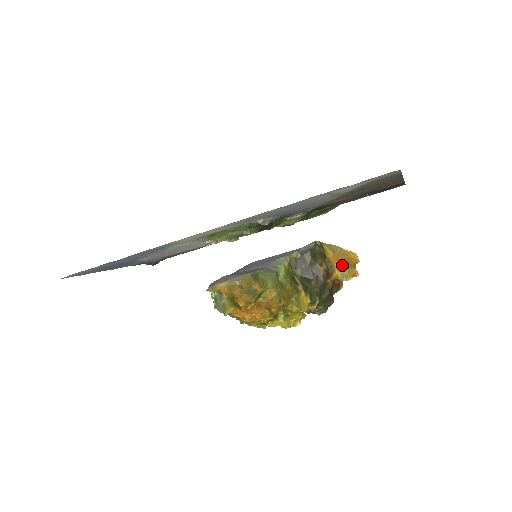
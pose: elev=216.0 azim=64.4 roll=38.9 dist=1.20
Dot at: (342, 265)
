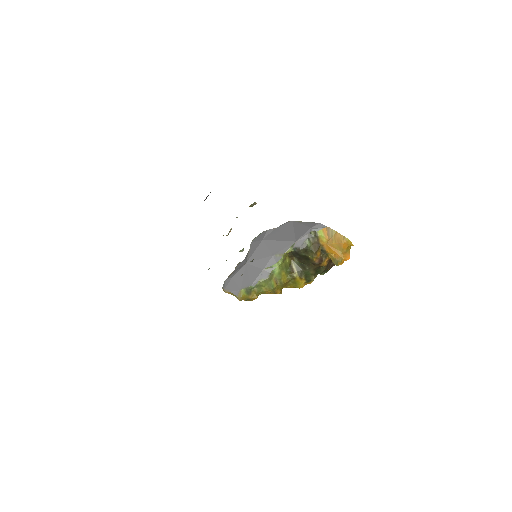
Dot at: (333, 253)
